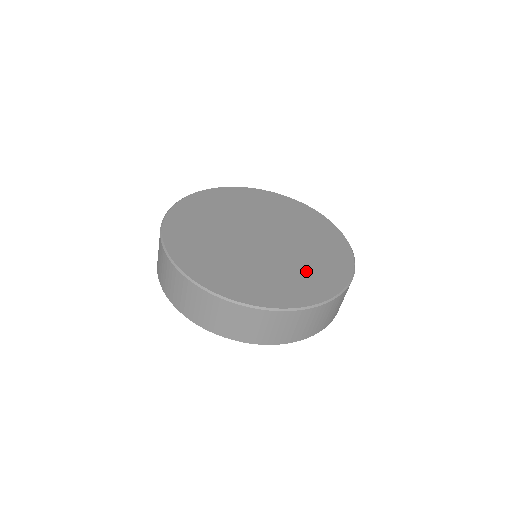
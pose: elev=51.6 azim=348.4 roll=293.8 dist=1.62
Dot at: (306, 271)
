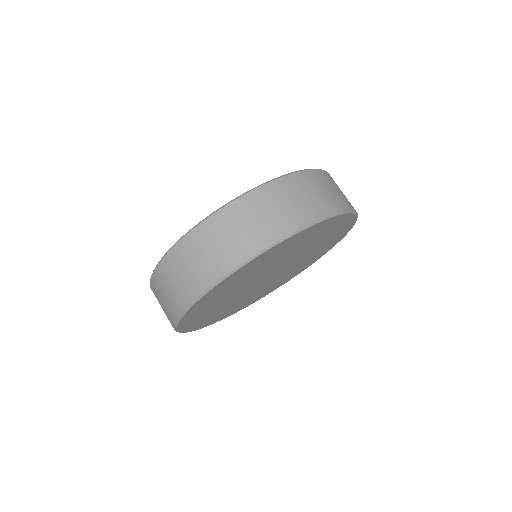
Dot at: occluded
